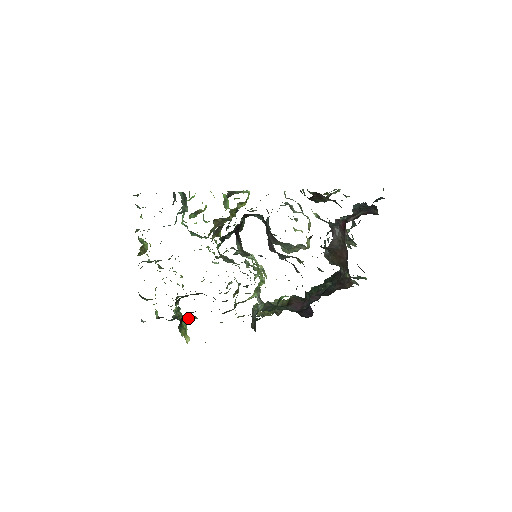
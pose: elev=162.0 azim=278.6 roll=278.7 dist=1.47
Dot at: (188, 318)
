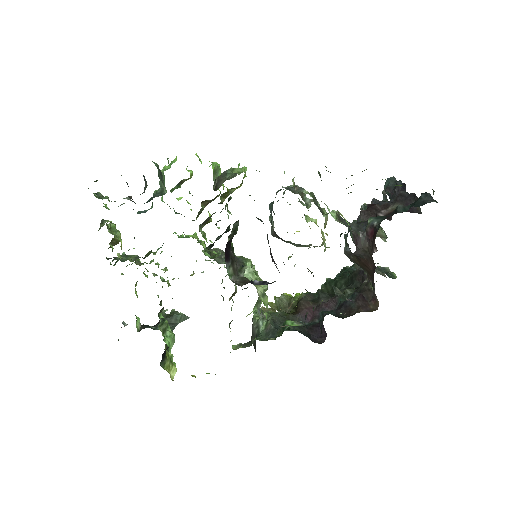
Dot at: (177, 320)
